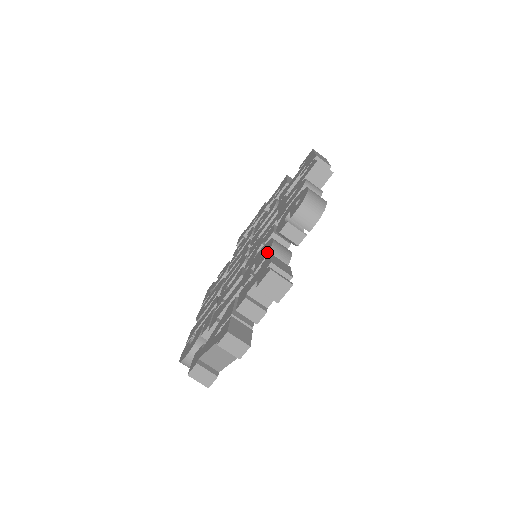
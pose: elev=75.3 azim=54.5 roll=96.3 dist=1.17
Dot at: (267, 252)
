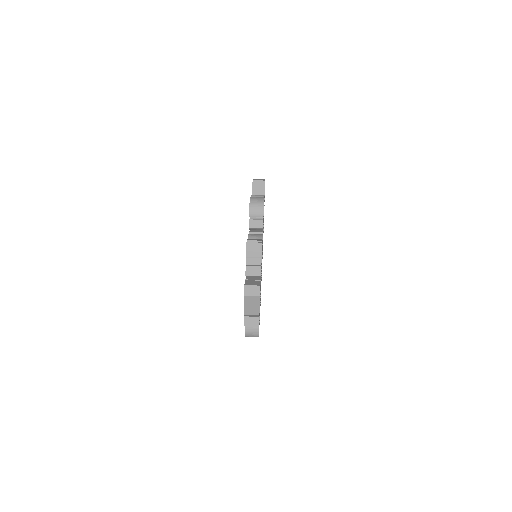
Dot at: occluded
